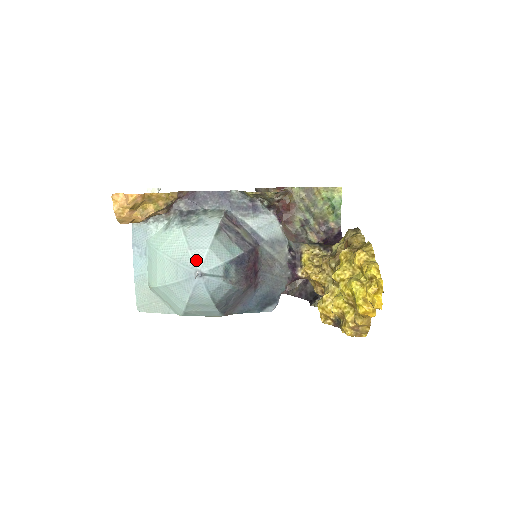
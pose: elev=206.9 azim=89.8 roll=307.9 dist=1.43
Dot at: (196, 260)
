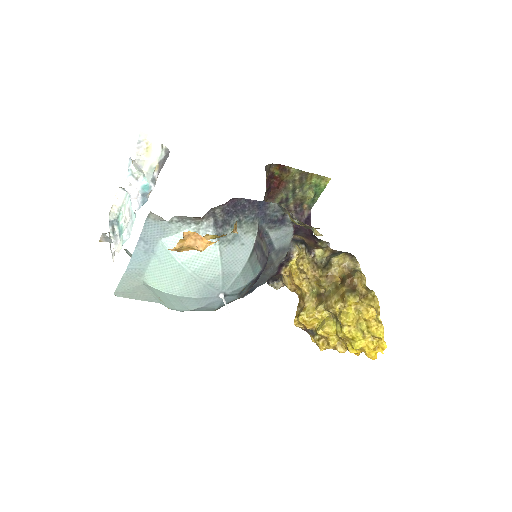
Dot at: (225, 283)
